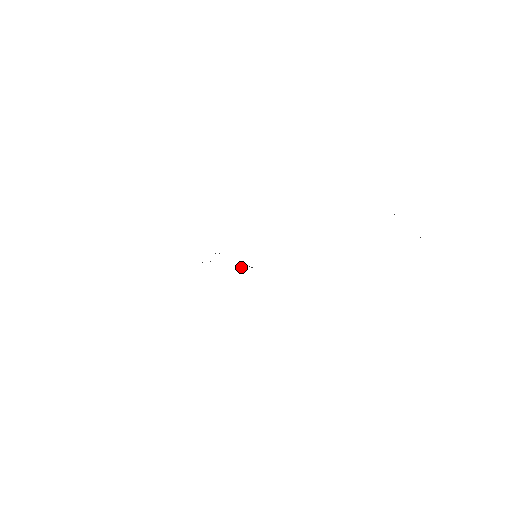
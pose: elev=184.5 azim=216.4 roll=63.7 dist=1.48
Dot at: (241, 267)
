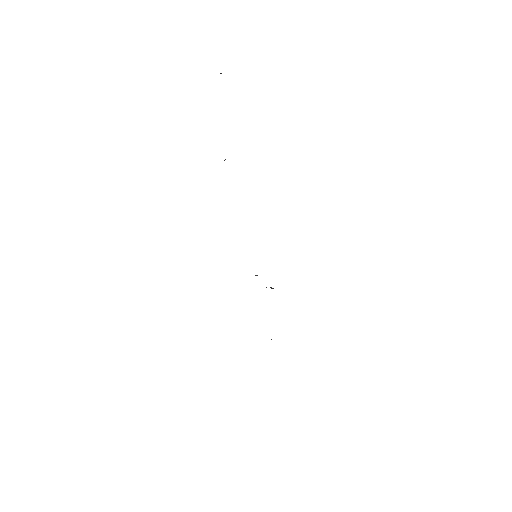
Dot at: occluded
